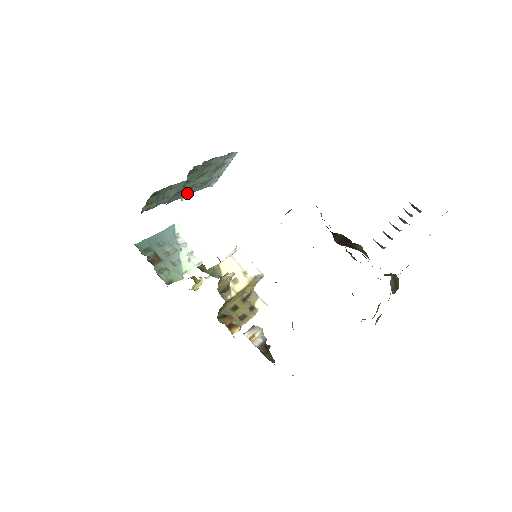
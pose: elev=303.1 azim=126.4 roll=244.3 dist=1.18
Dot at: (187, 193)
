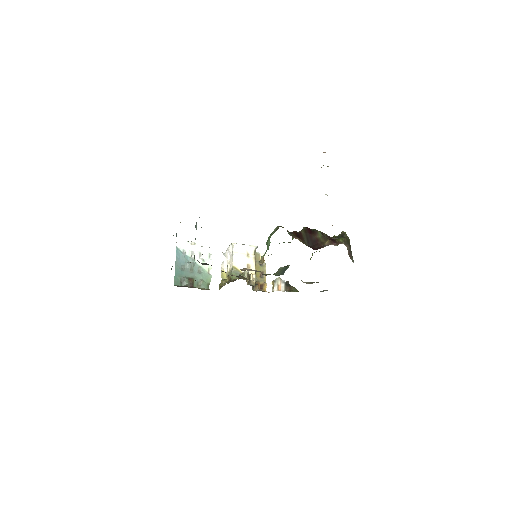
Dot at: occluded
